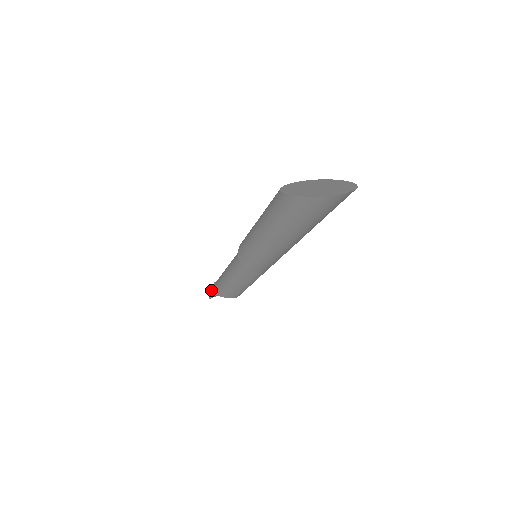
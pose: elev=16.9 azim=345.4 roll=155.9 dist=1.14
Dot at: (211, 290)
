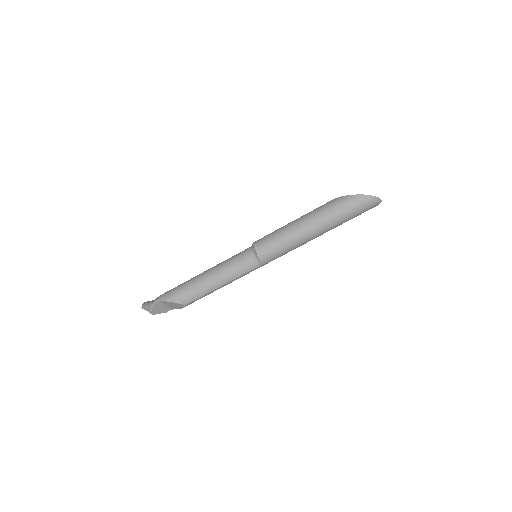
Dot at: (147, 302)
